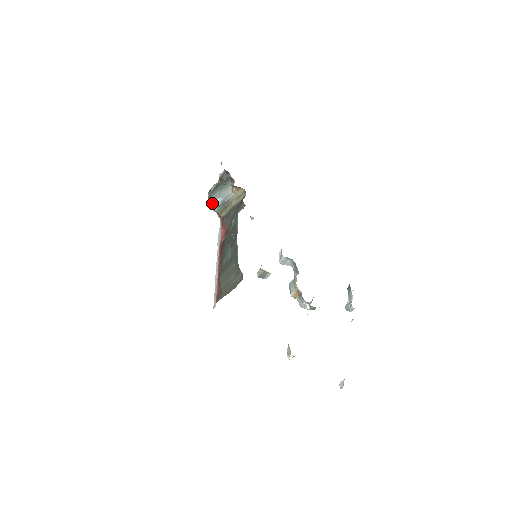
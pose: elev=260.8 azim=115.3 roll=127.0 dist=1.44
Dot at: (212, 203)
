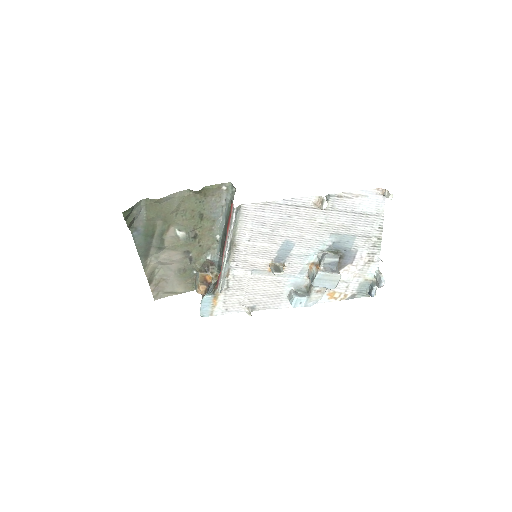
Dot at: (205, 297)
